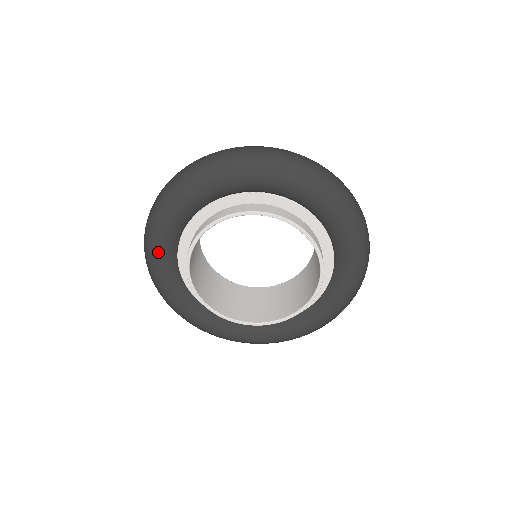
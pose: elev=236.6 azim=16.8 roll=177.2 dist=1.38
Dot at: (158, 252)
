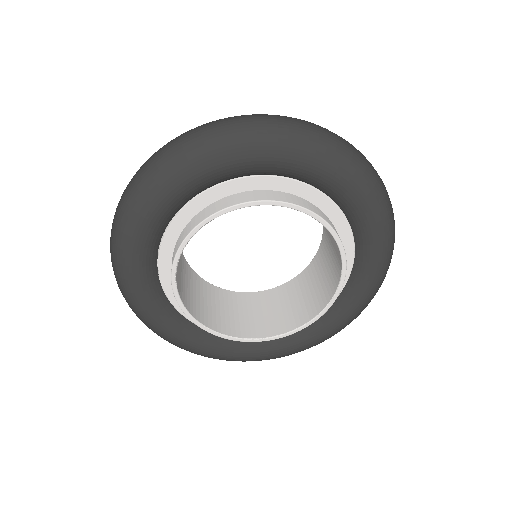
Dot at: (151, 316)
